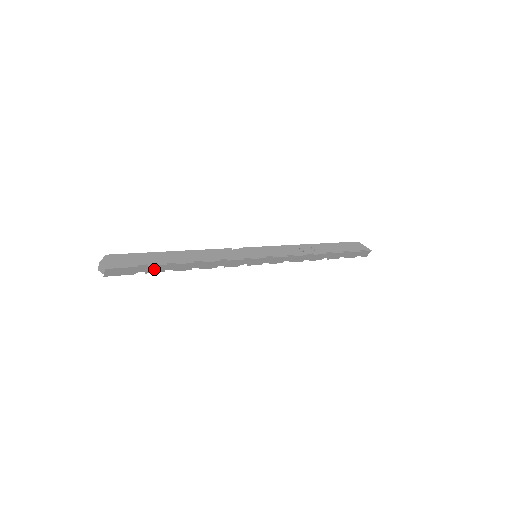
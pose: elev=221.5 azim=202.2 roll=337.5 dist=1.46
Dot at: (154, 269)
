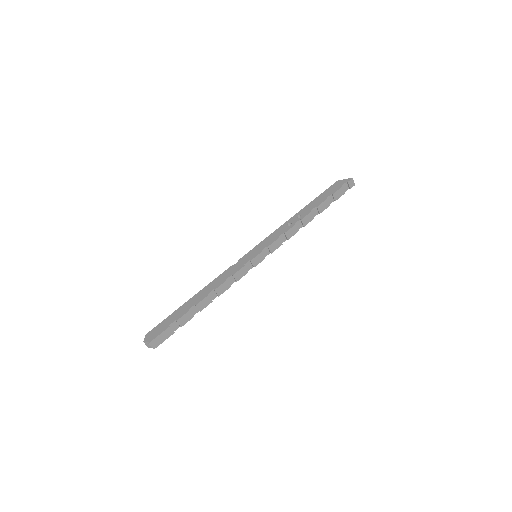
Dot at: (184, 320)
